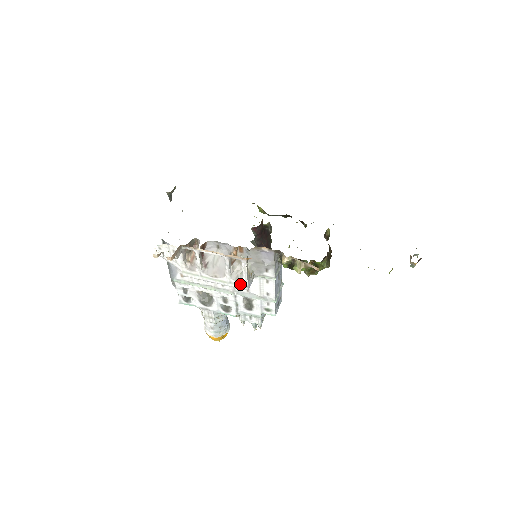
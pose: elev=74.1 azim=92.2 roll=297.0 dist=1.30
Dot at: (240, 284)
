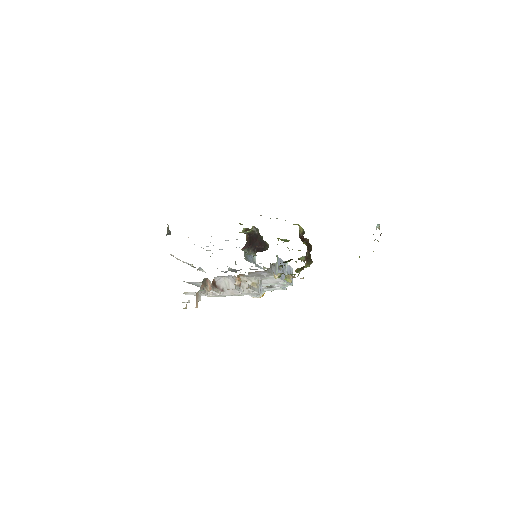
Dot at: (253, 293)
